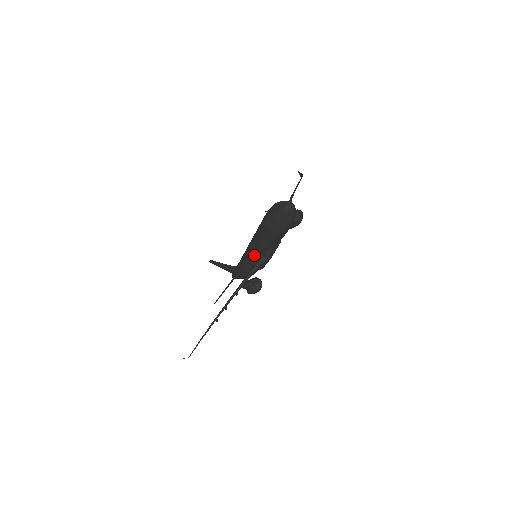
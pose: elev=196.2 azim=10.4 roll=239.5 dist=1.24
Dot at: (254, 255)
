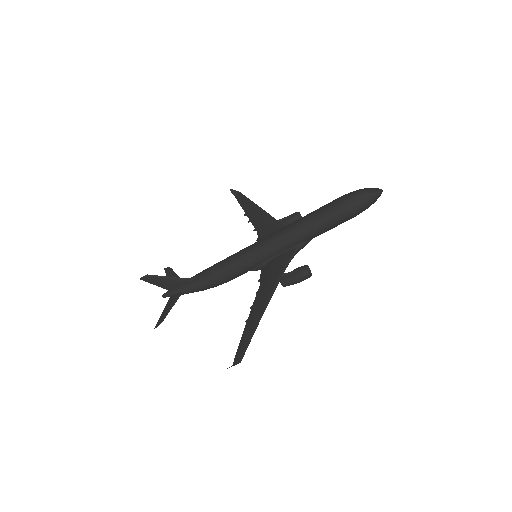
Dot at: (281, 249)
